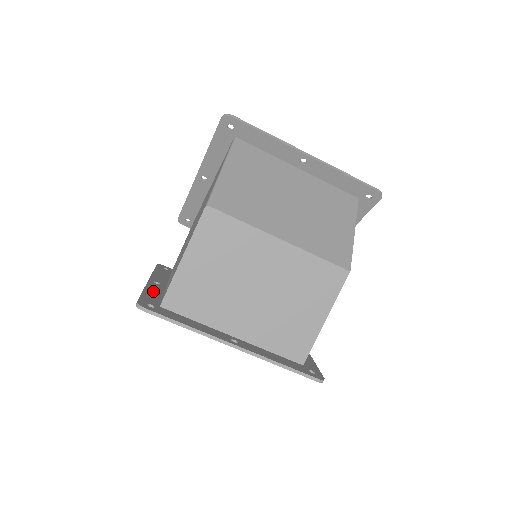
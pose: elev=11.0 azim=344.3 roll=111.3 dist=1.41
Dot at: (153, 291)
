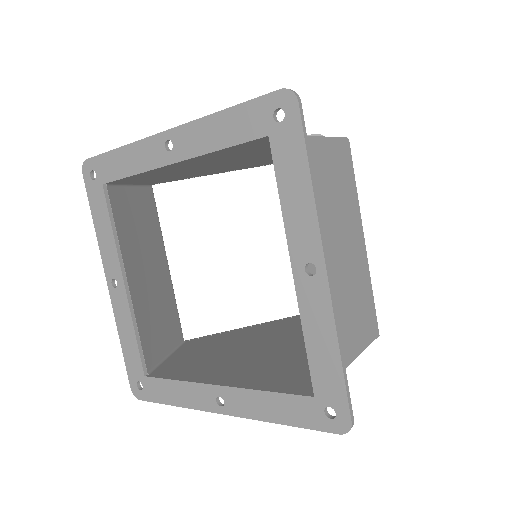
Dot at: (215, 131)
